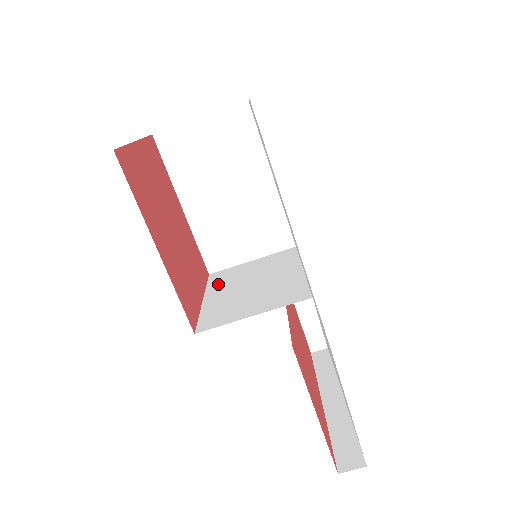
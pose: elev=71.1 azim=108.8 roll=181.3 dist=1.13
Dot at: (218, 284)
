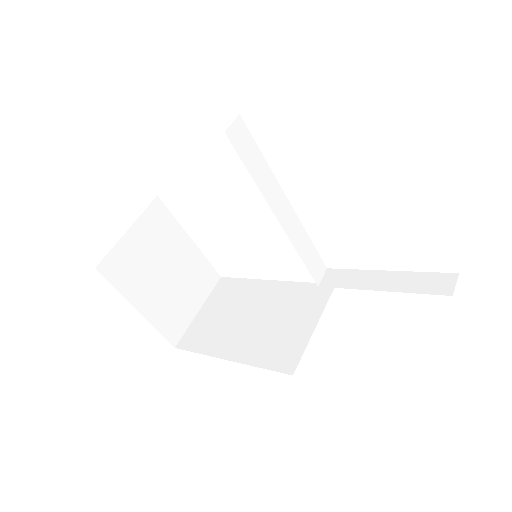
Dot at: occluded
